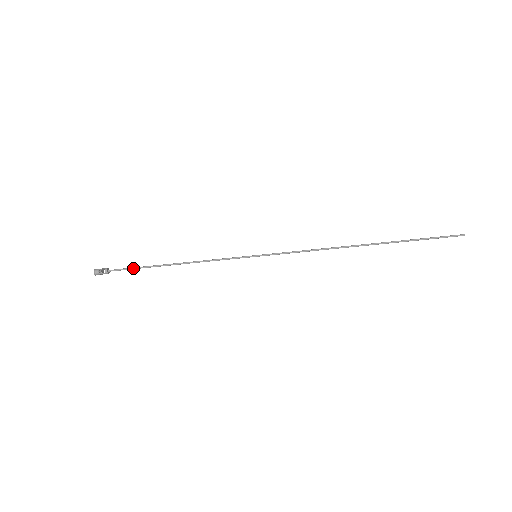
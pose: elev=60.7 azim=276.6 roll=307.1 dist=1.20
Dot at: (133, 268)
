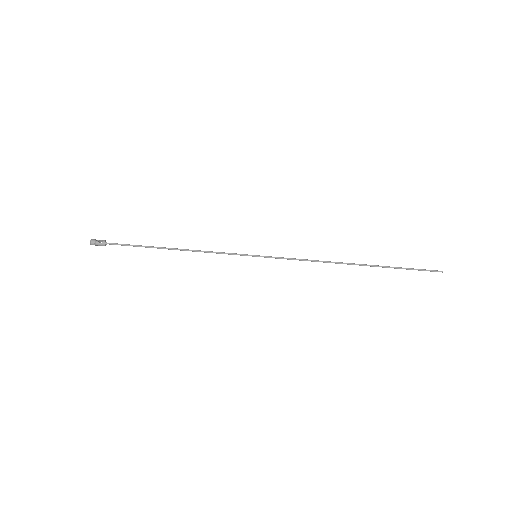
Dot at: (132, 245)
